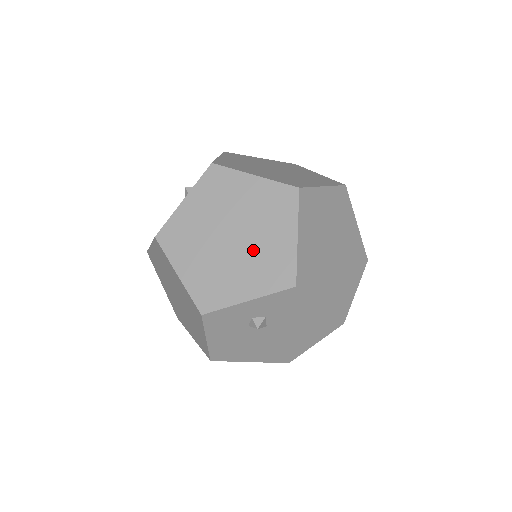
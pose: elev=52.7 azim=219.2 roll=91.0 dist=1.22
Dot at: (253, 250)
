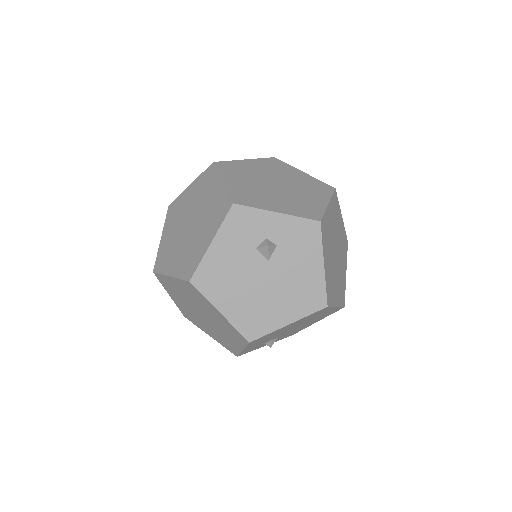
Dot at: (291, 195)
